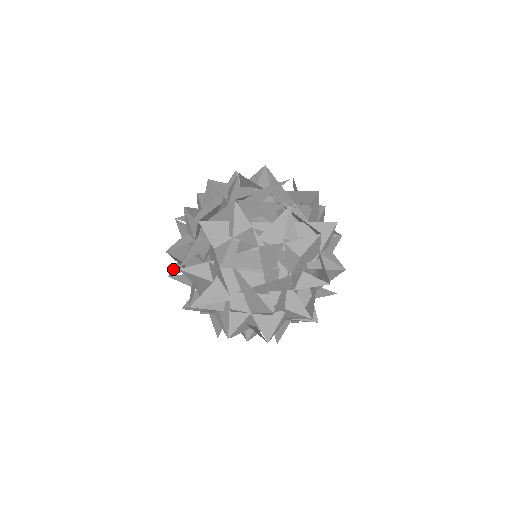
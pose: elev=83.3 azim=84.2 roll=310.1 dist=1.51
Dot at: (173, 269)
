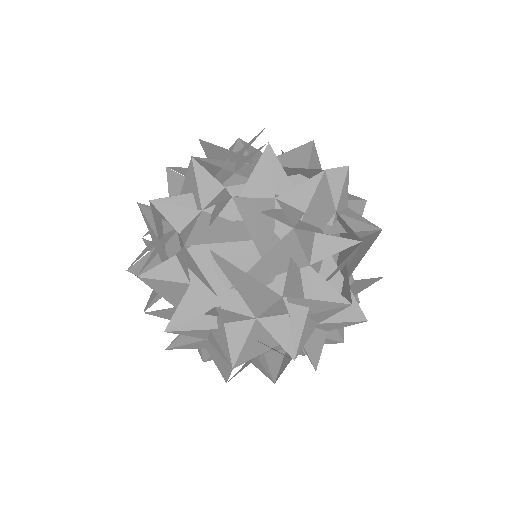
Dot at: (148, 301)
